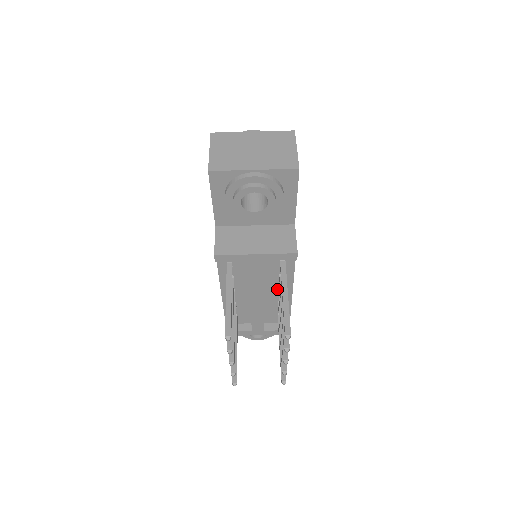
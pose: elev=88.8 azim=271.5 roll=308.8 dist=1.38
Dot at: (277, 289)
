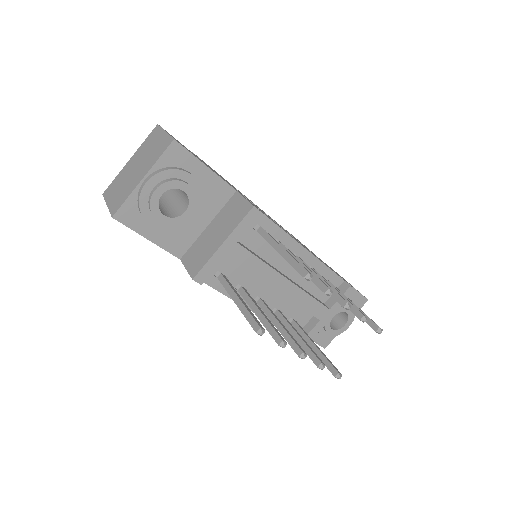
Dot at: occluded
